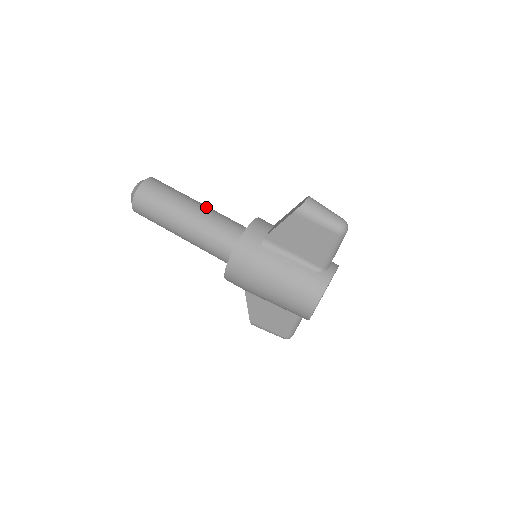
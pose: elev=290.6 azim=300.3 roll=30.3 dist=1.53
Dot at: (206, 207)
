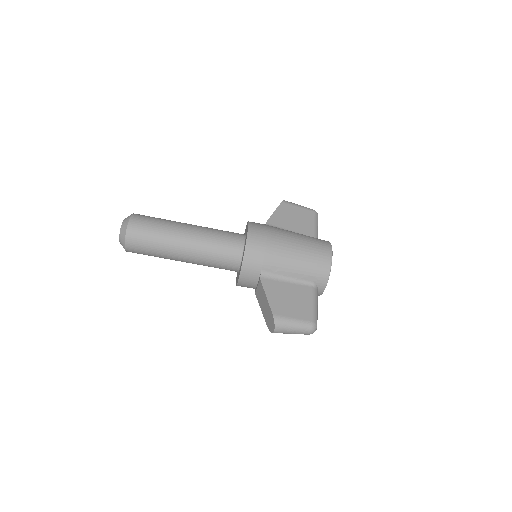
Dot at: (191, 255)
